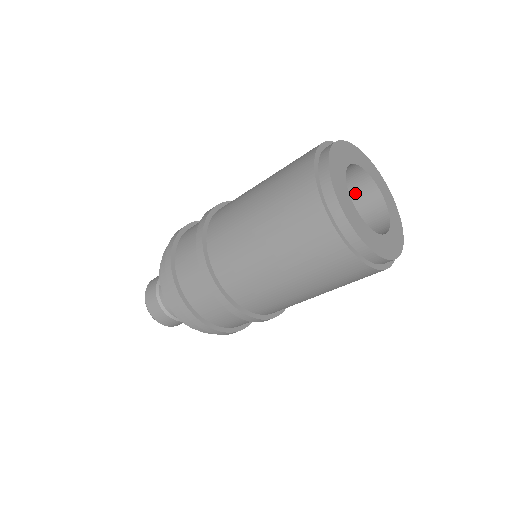
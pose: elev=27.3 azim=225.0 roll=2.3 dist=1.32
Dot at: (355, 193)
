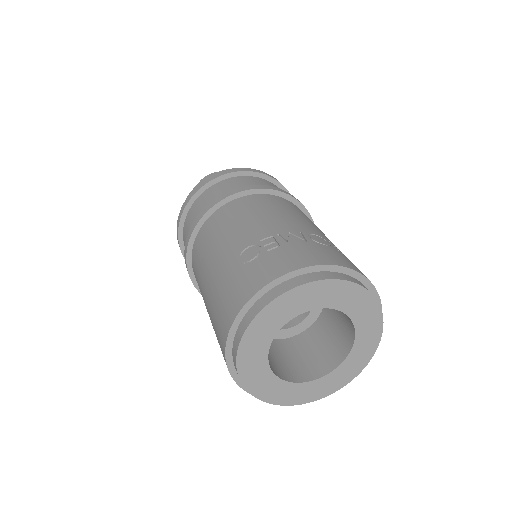
Dot at: occluded
